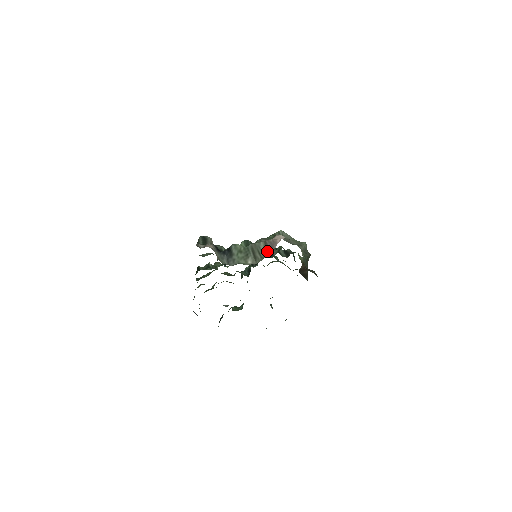
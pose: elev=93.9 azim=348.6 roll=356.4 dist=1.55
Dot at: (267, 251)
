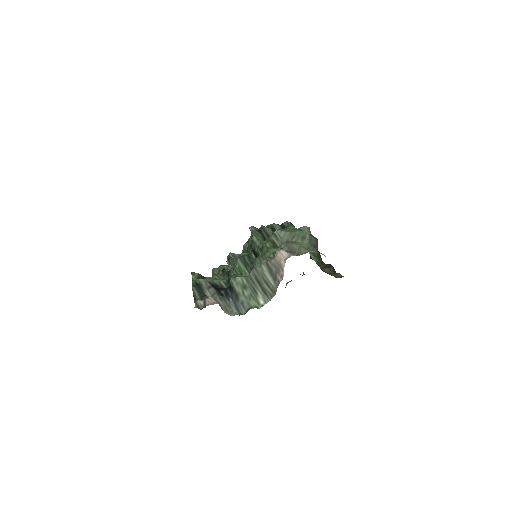
Dot at: (275, 281)
